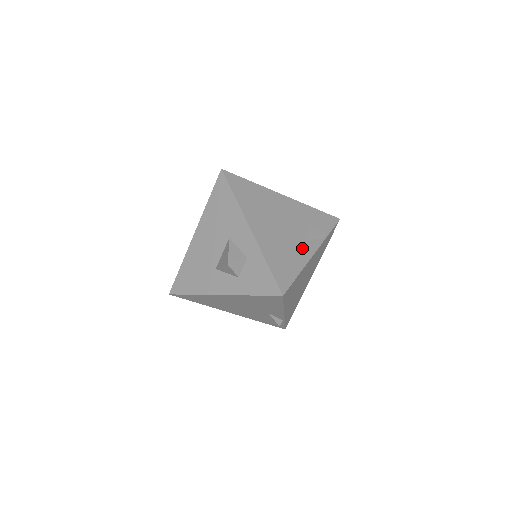
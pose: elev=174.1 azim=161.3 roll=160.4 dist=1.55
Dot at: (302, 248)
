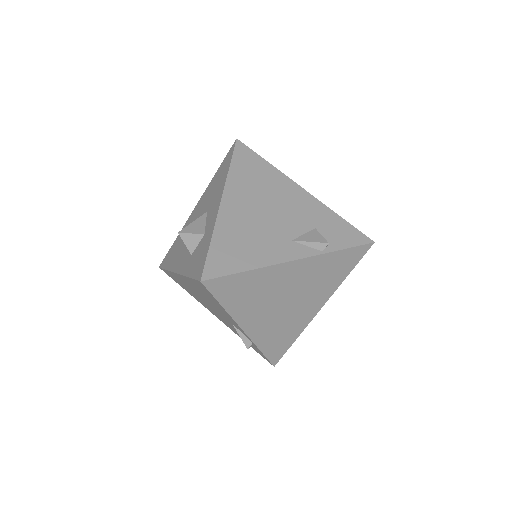
Dot at: (279, 247)
